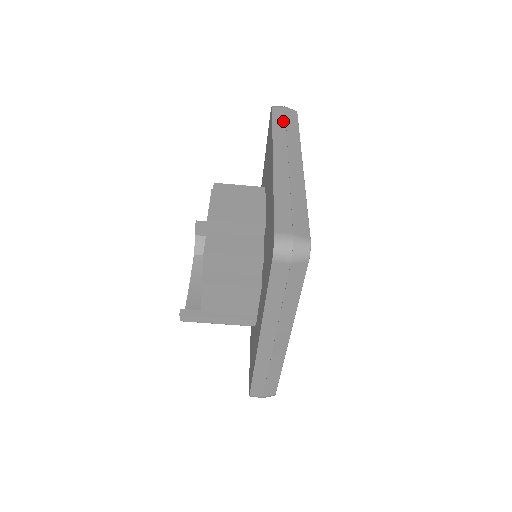
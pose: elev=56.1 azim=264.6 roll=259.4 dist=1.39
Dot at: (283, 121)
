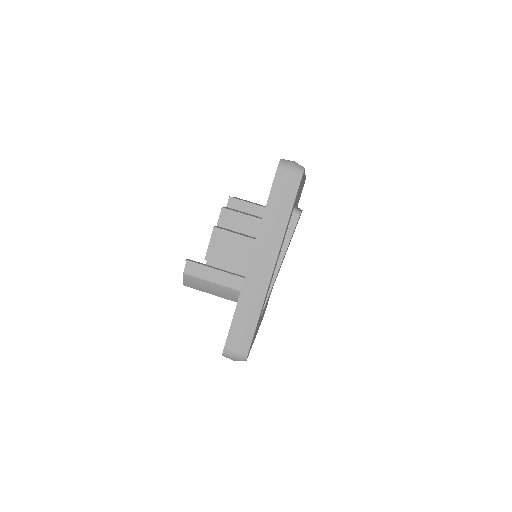
Dot at: occluded
